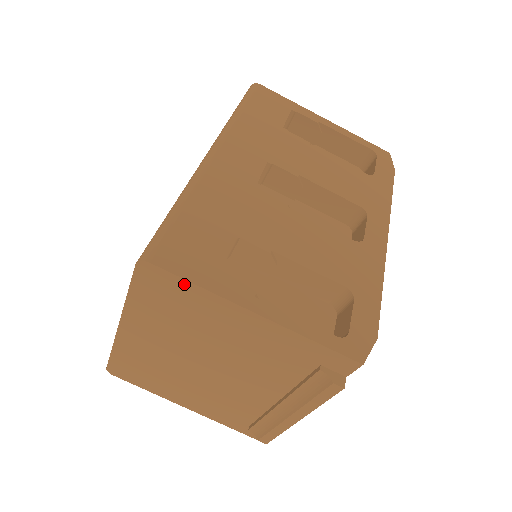
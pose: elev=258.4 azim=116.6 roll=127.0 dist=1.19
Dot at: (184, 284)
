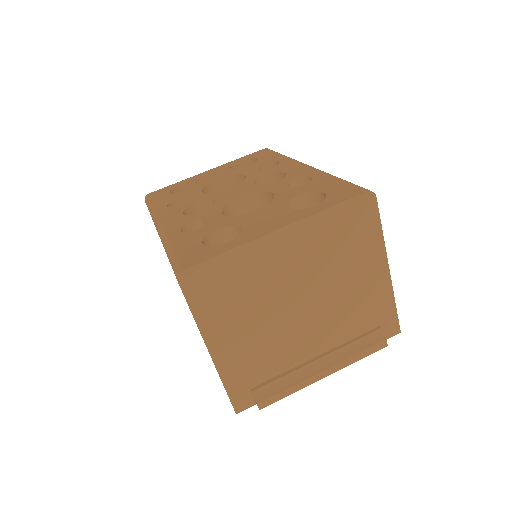
Dot at: (376, 224)
